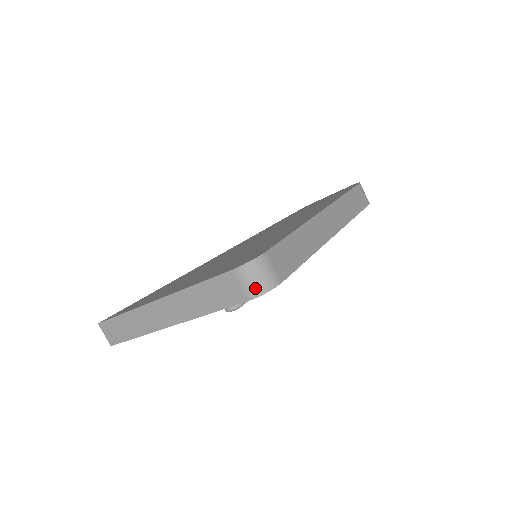
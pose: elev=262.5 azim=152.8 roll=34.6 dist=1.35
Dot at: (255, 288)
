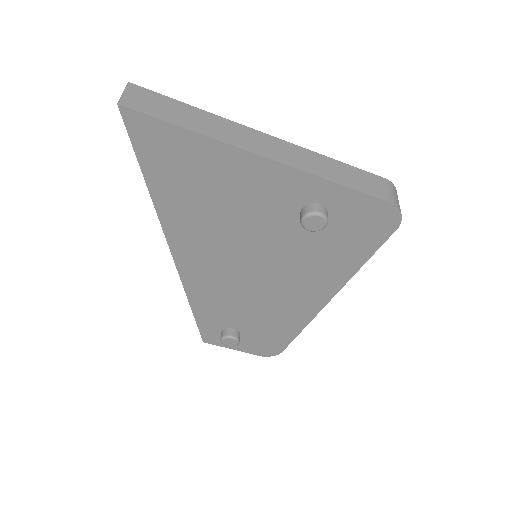
Dot at: (397, 202)
